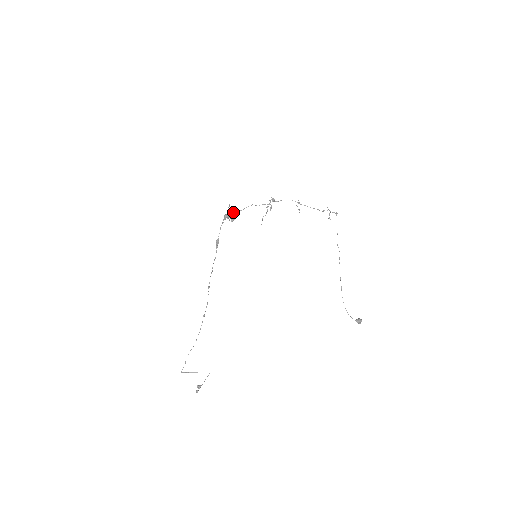
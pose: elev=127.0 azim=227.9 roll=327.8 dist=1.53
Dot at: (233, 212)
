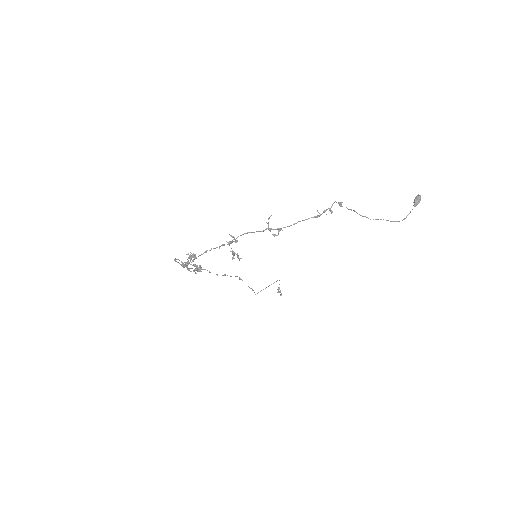
Dot at: (189, 262)
